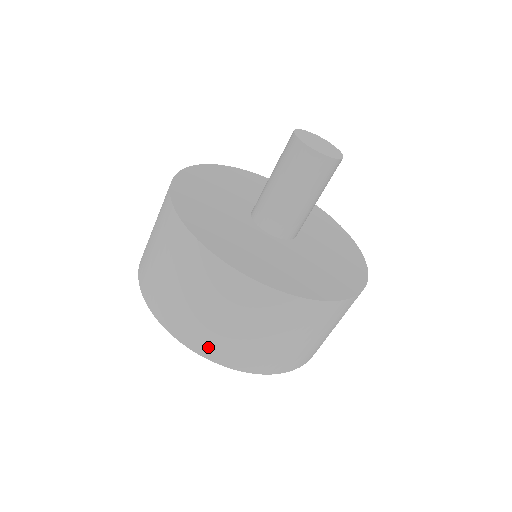
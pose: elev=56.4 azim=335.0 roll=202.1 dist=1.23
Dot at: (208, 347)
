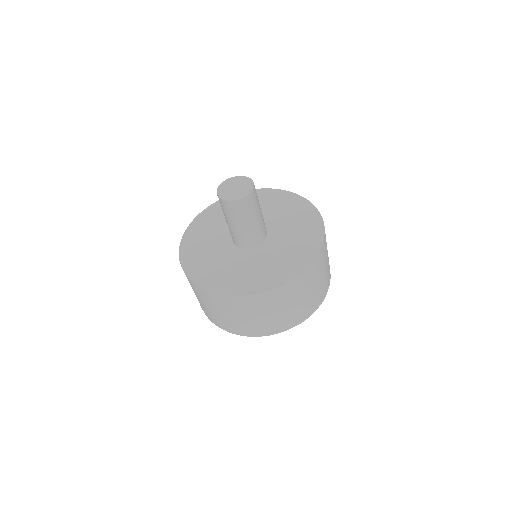
Dot at: (222, 325)
